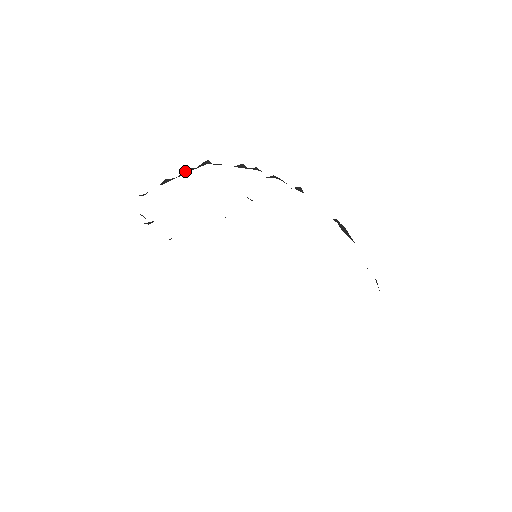
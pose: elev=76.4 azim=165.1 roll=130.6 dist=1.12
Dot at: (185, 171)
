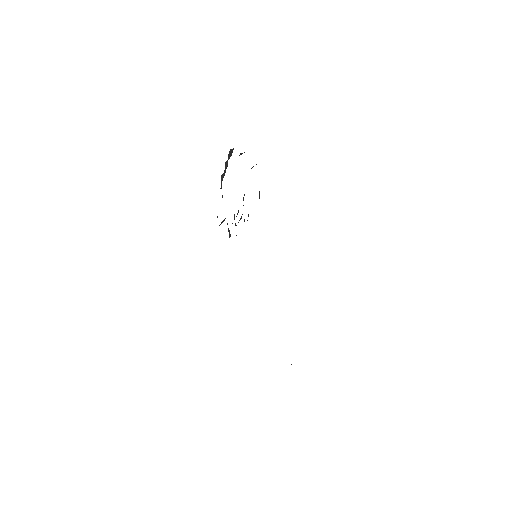
Dot at: (226, 163)
